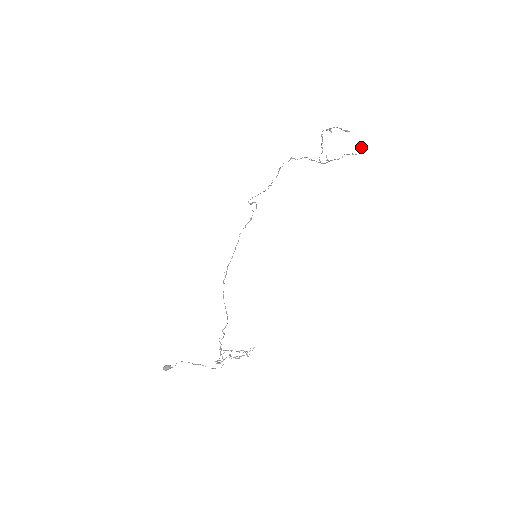
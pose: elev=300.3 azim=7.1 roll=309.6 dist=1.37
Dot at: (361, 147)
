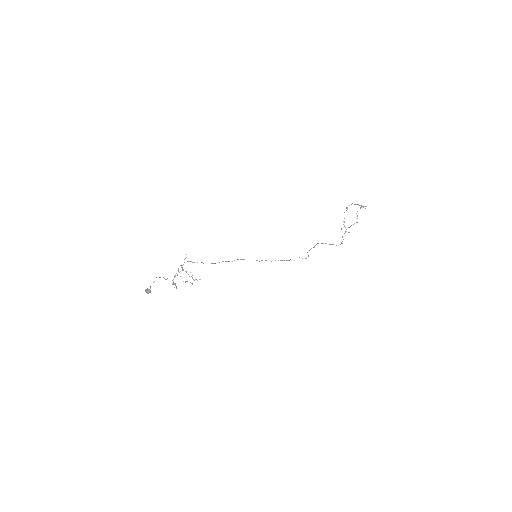
Dot at: occluded
